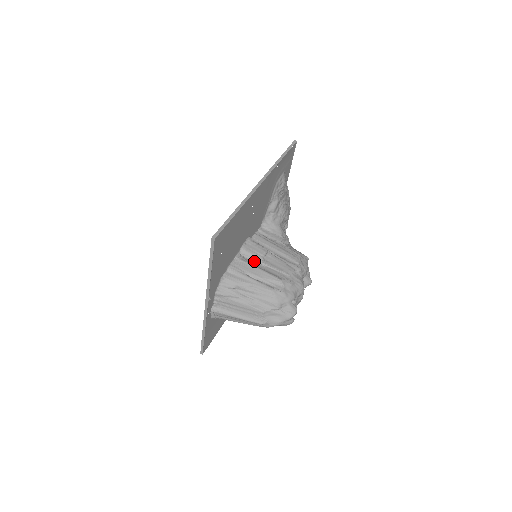
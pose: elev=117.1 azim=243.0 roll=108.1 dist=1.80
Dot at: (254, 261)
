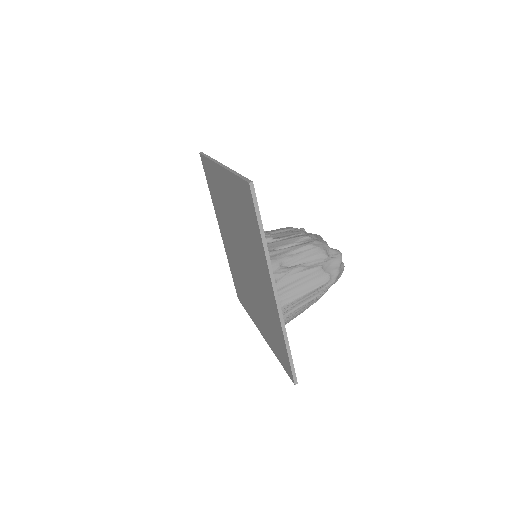
Dot at: (267, 243)
